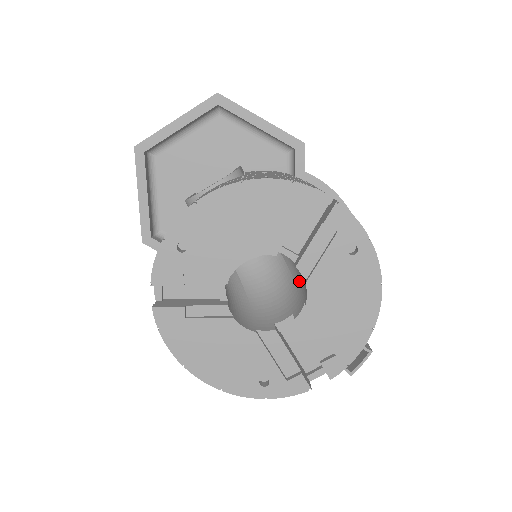
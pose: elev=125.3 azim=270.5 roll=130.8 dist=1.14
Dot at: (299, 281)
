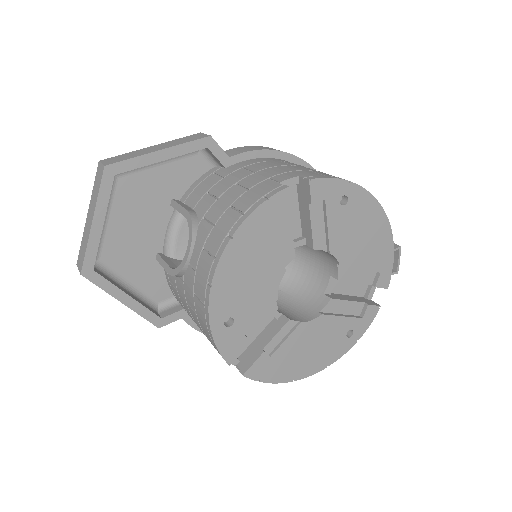
Dot at: (312, 249)
